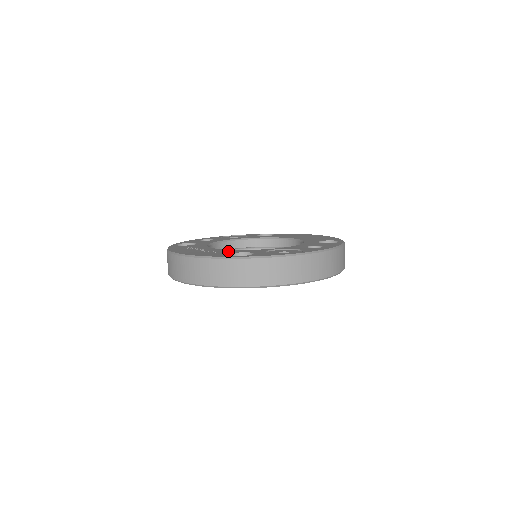
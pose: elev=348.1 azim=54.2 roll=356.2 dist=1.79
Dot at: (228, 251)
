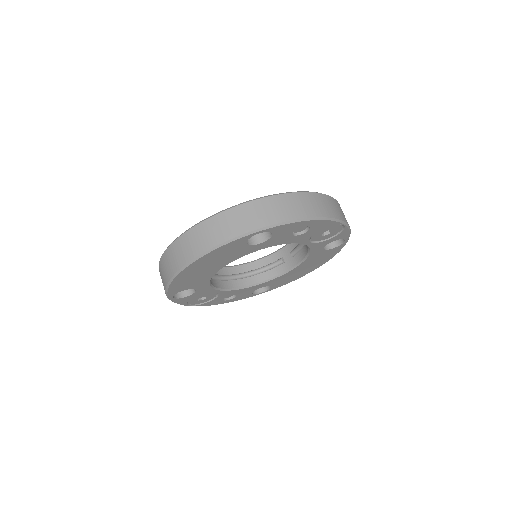
Dot at: occluded
